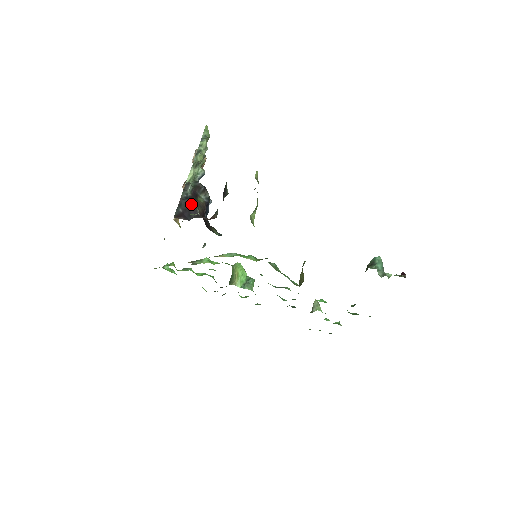
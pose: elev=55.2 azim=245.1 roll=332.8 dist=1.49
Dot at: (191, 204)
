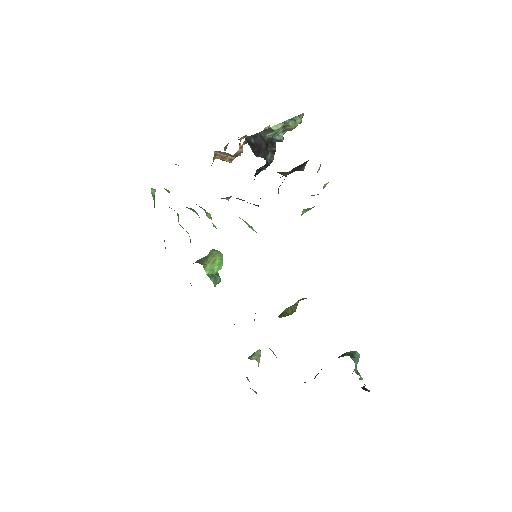
Dot at: (265, 146)
